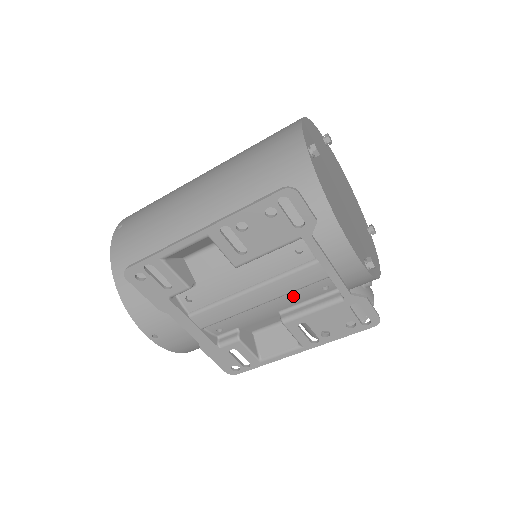
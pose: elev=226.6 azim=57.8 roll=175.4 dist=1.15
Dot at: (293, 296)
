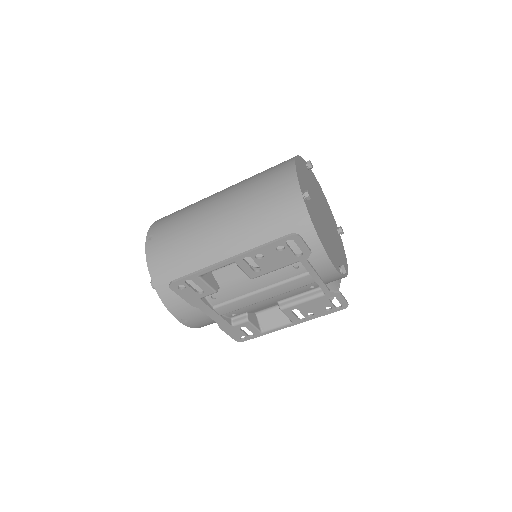
Dot at: (289, 293)
